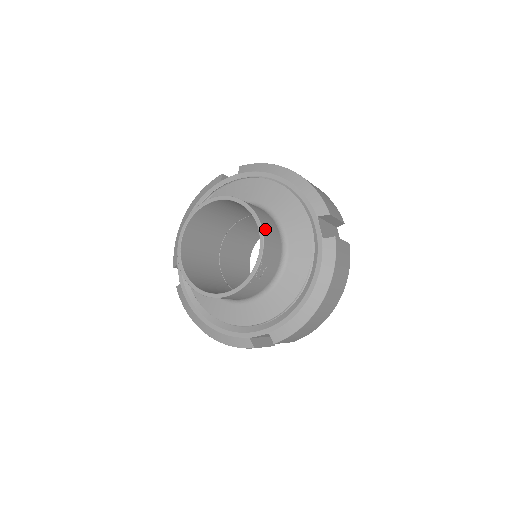
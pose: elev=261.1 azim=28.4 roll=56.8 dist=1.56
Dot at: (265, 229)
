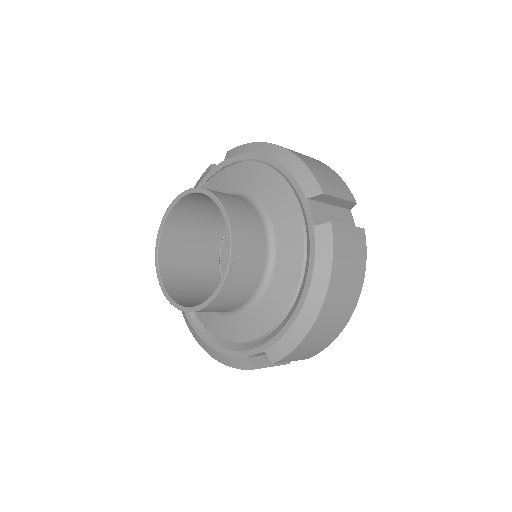
Dot at: (235, 222)
